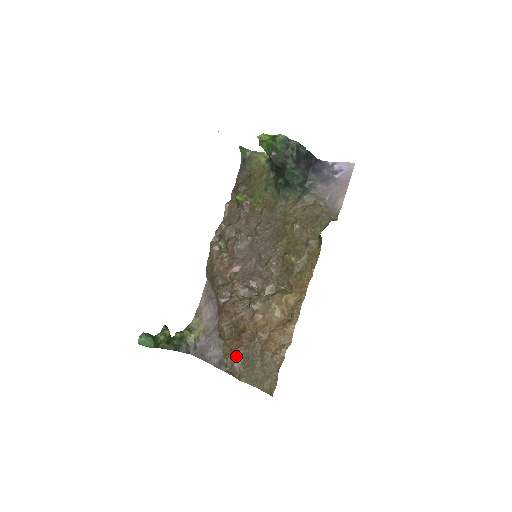
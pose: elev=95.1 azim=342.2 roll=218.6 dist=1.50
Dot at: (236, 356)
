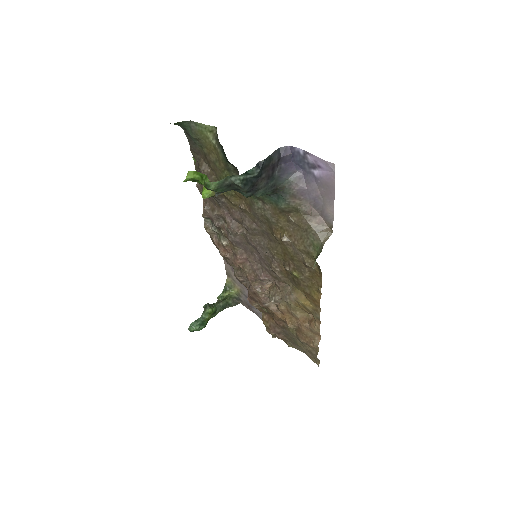
Dot at: (277, 332)
